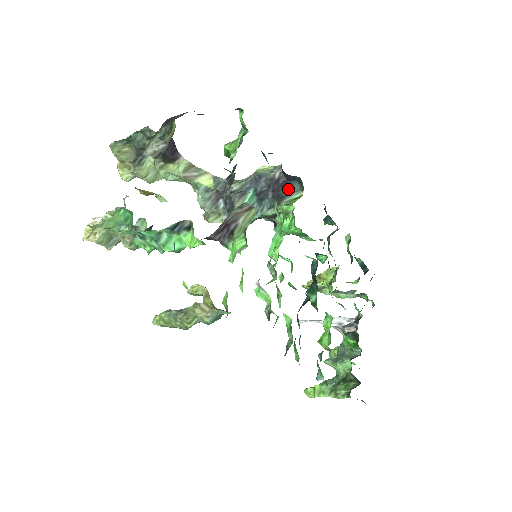
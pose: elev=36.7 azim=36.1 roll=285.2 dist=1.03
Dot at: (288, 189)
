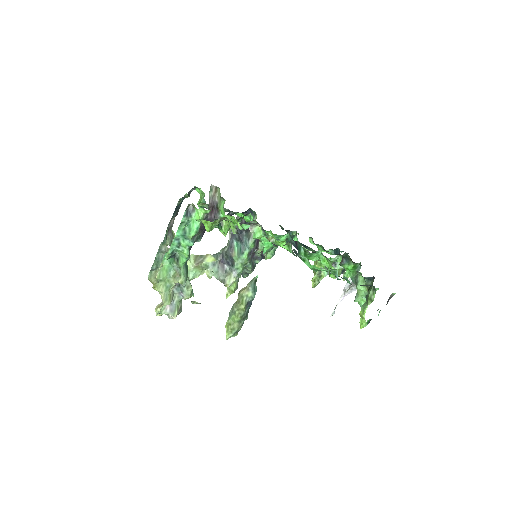
Dot at: occluded
